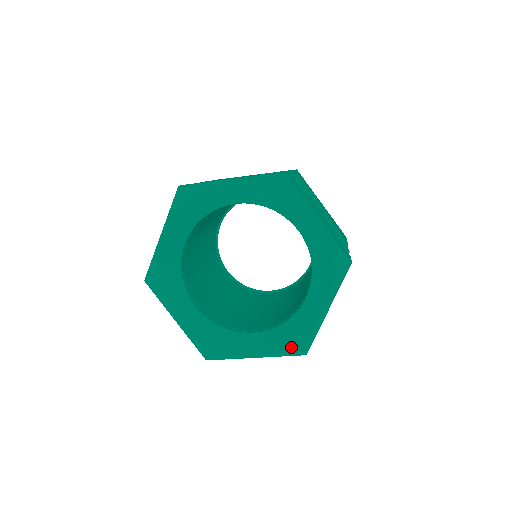
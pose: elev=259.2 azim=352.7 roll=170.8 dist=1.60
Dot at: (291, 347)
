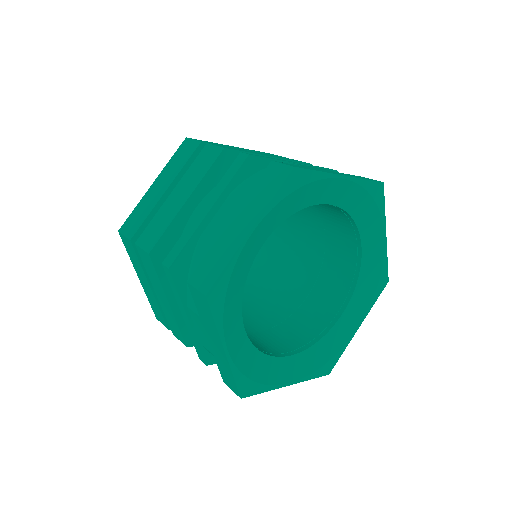
Dot at: (377, 290)
